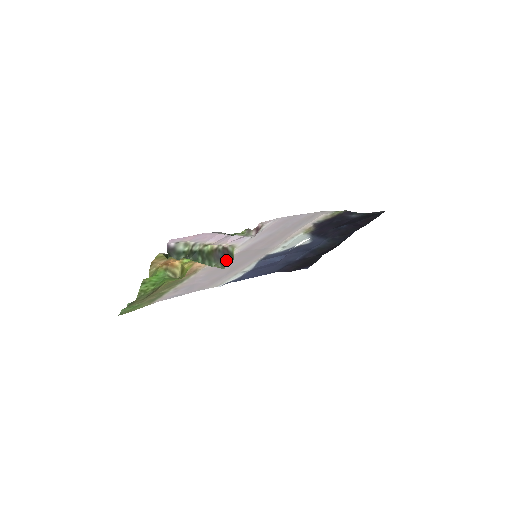
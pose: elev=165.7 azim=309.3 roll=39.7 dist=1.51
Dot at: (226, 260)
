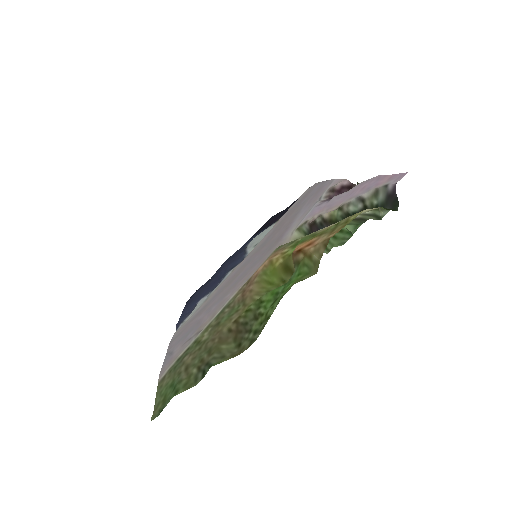
Dot at: occluded
